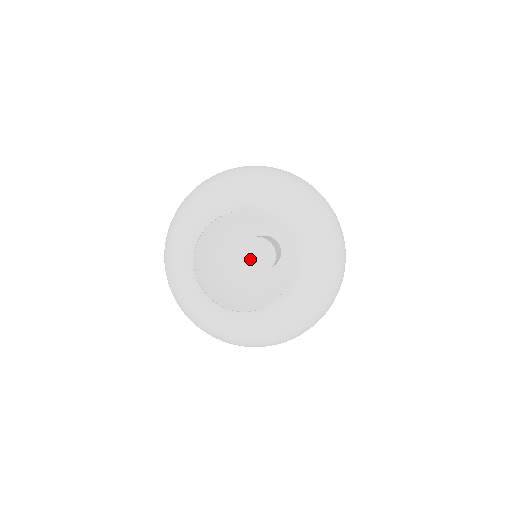
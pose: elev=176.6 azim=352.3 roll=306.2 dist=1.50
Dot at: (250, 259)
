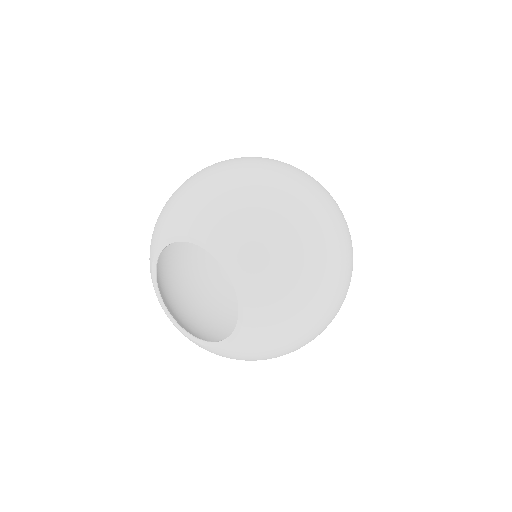
Dot at: occluded
